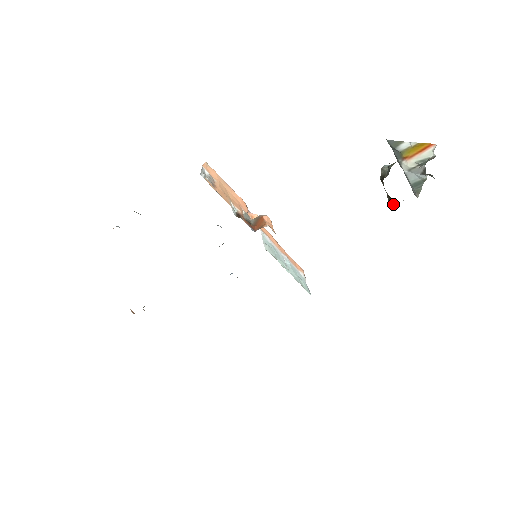
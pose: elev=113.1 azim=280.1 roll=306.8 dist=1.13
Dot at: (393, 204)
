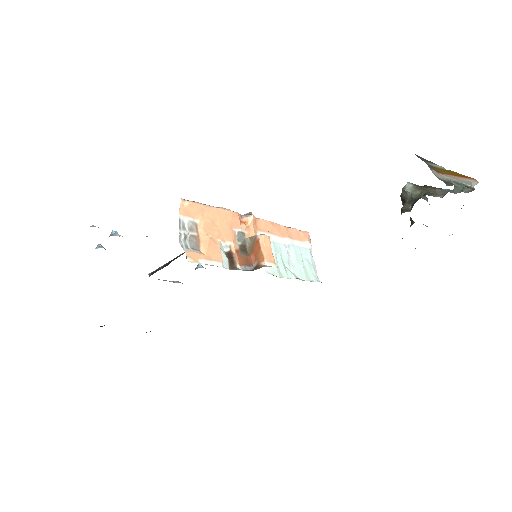
Dot at: (413, 222)
